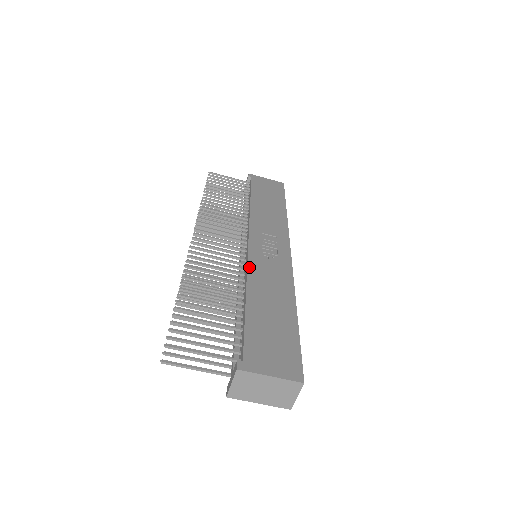
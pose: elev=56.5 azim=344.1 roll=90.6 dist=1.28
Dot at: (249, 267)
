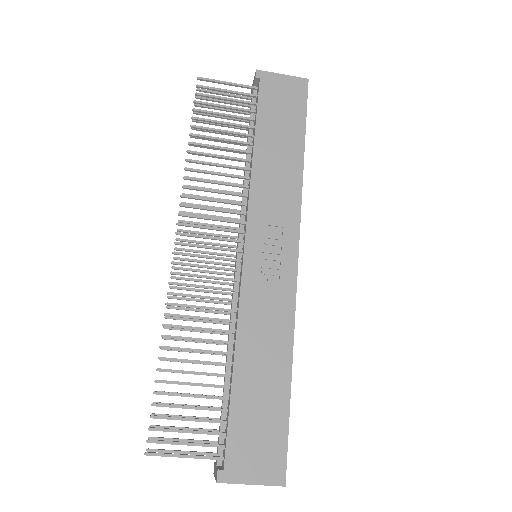
Dot at: (241, 305)
